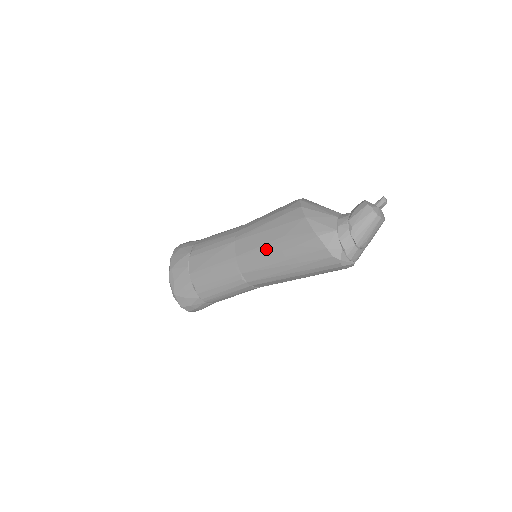
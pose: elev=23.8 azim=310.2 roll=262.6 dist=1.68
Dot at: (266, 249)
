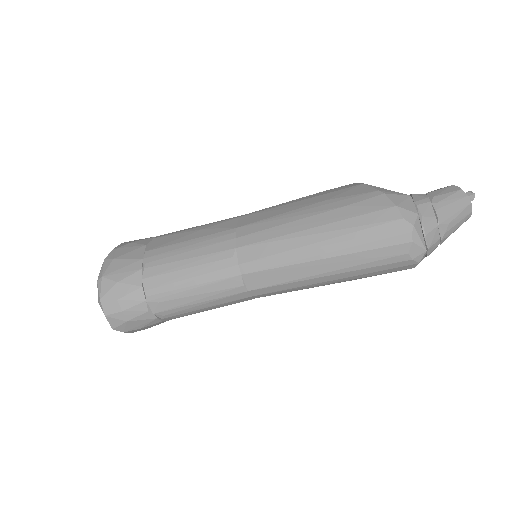
Dot at: (292, 214)
